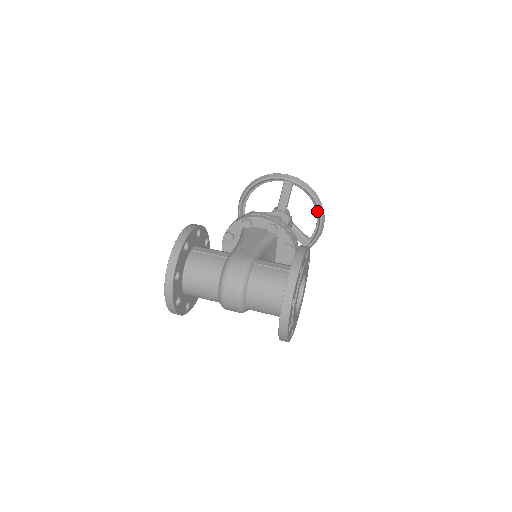
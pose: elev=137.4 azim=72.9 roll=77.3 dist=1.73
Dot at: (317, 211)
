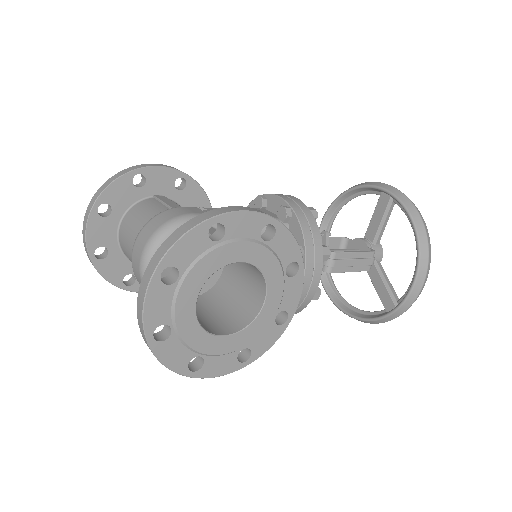
Dot at: occluded
